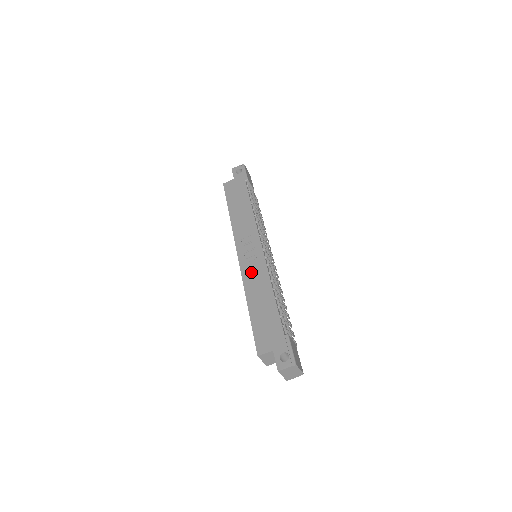
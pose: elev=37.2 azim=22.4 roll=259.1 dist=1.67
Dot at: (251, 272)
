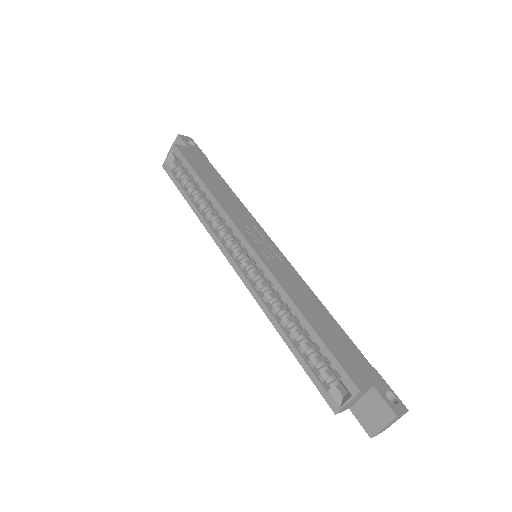
Dot at: (282, 272)
